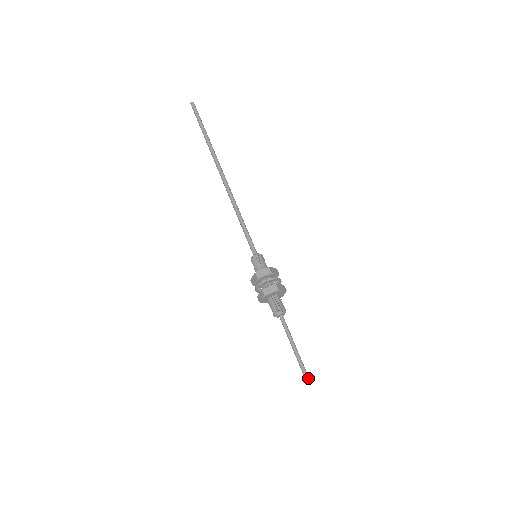
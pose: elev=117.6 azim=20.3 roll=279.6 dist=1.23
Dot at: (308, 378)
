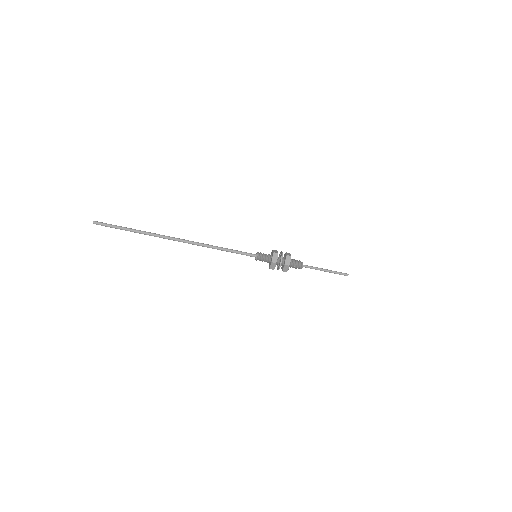
Dot at: (345, 275)
